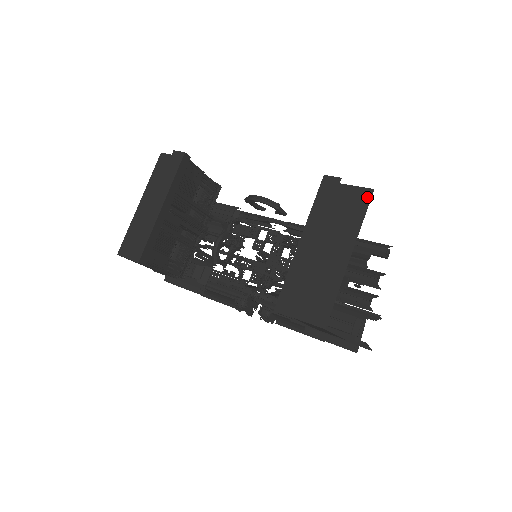
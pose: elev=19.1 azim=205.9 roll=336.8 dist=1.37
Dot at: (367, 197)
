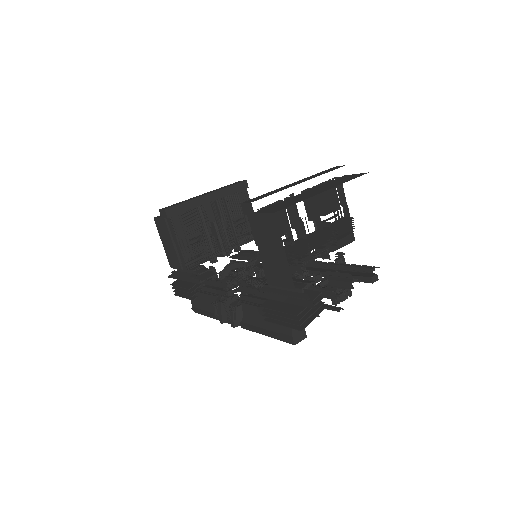
Dot at: (361, 175)
